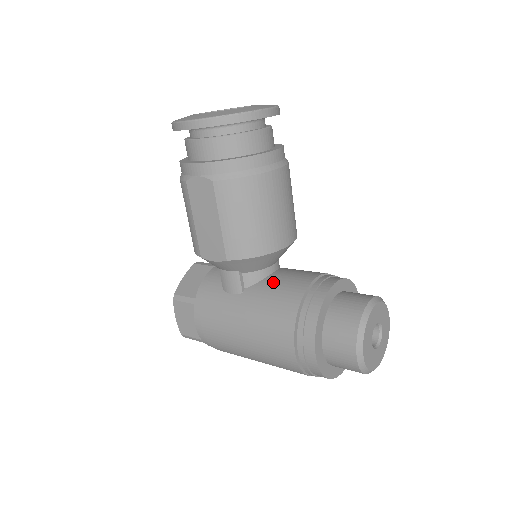
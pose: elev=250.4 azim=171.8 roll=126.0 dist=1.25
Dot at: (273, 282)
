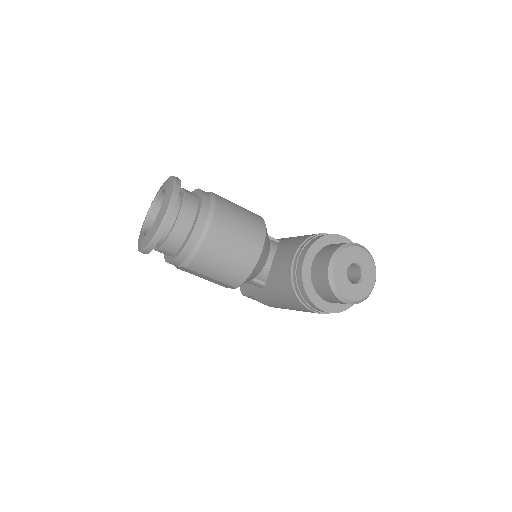
Dot at: (274, 273)
